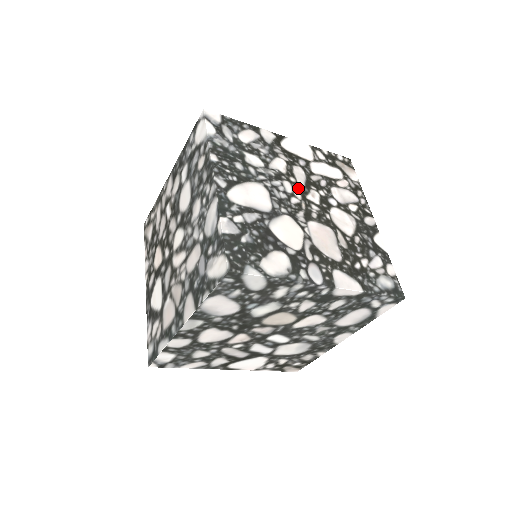
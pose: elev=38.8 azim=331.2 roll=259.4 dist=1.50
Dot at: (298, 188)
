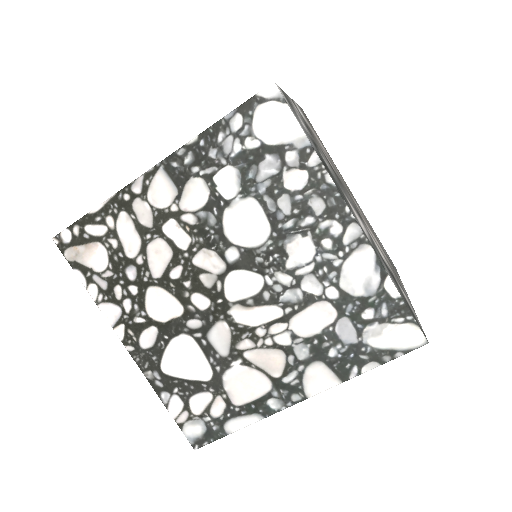
Dot at: (341, 182)
